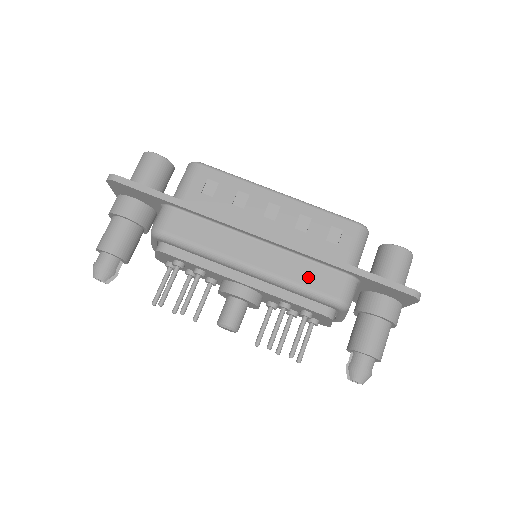
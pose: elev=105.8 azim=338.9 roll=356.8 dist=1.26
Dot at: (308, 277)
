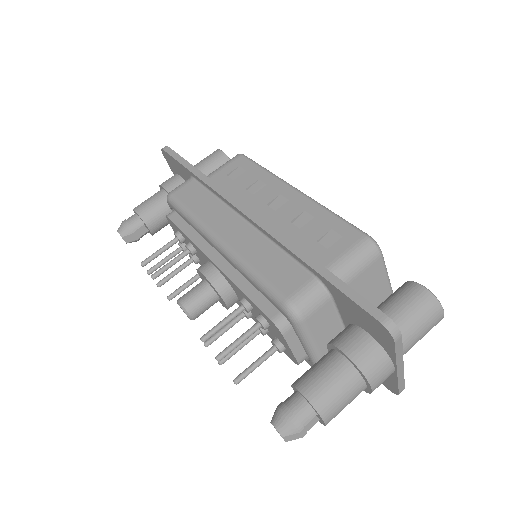
Dot at: (269, 266)
